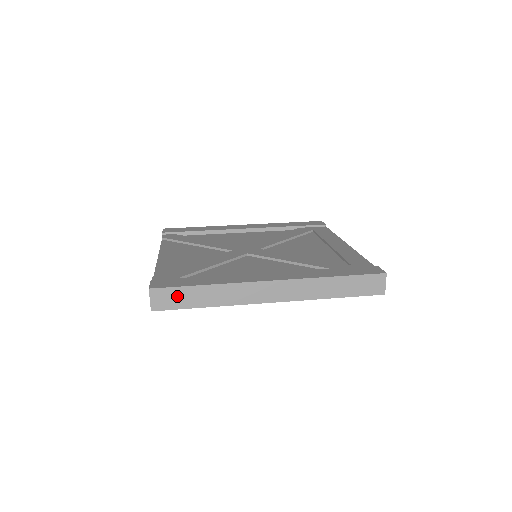
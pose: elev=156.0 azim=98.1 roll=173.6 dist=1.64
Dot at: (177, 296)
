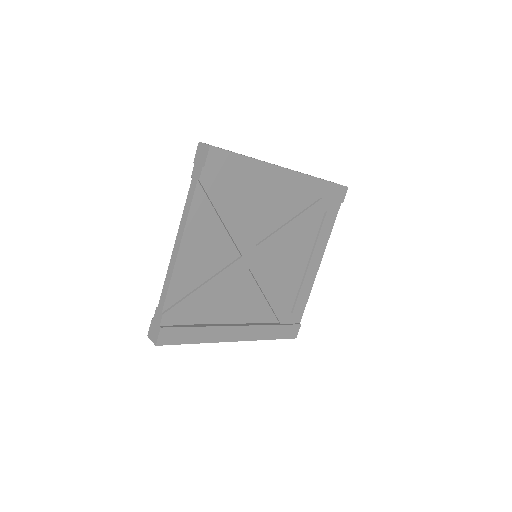
Dot at: occluded
